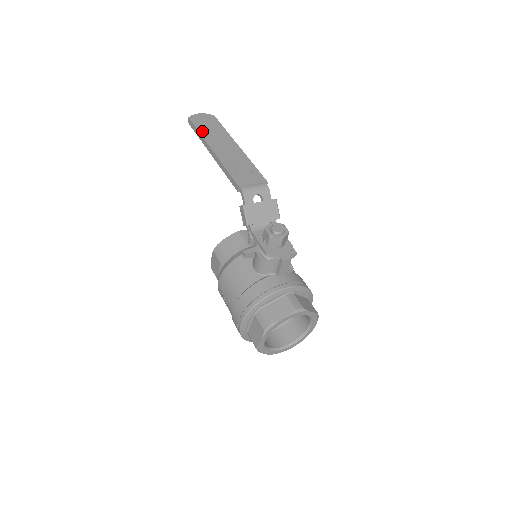
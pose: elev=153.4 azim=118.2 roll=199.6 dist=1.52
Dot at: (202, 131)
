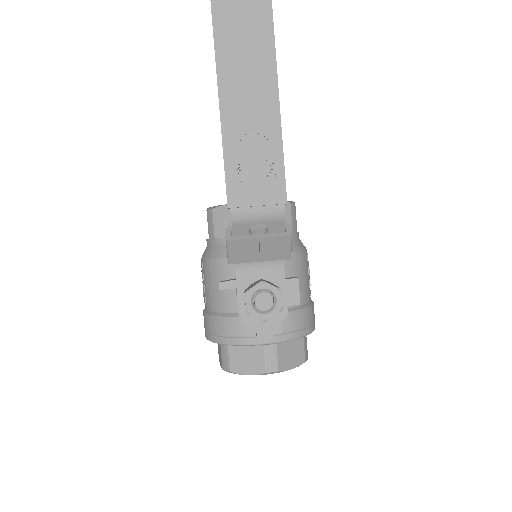
Dot at: (218, 6)
